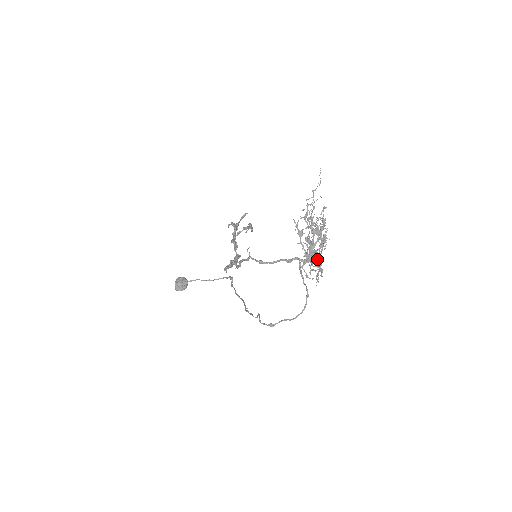
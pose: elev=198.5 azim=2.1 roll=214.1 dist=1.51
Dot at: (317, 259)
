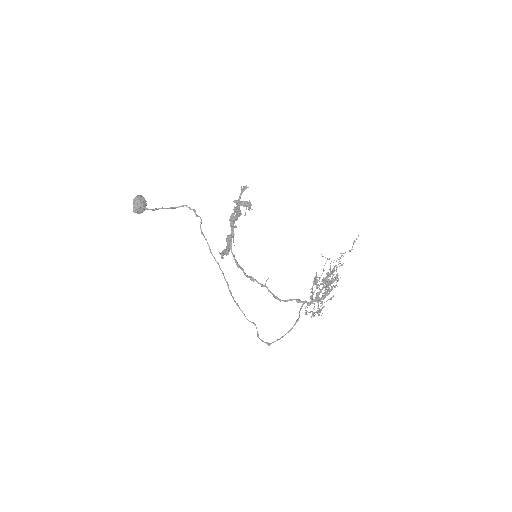
Dot at: occluded
